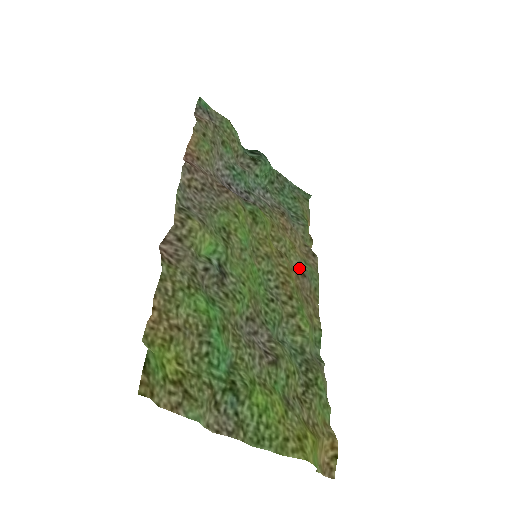
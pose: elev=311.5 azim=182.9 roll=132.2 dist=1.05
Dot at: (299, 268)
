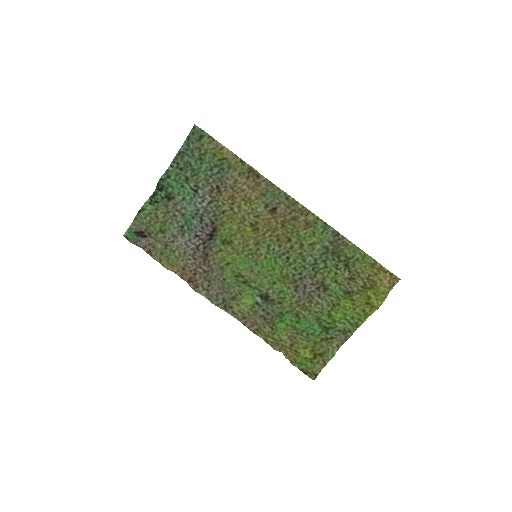
Dot at: (268, 209)
